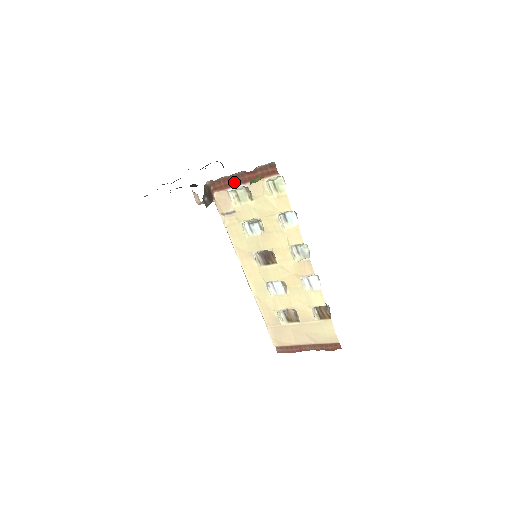
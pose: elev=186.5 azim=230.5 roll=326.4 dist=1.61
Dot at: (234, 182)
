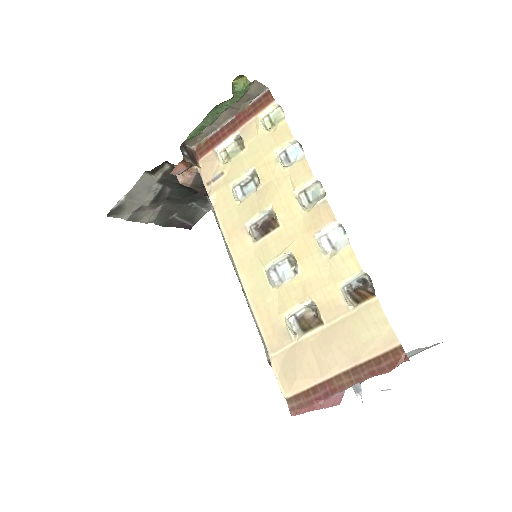
Dot at: (223, 135)
